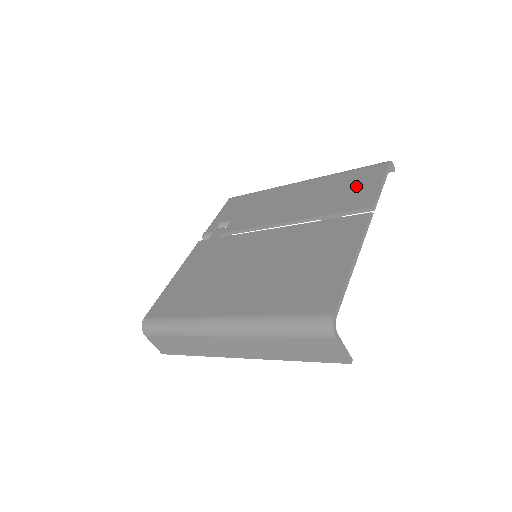
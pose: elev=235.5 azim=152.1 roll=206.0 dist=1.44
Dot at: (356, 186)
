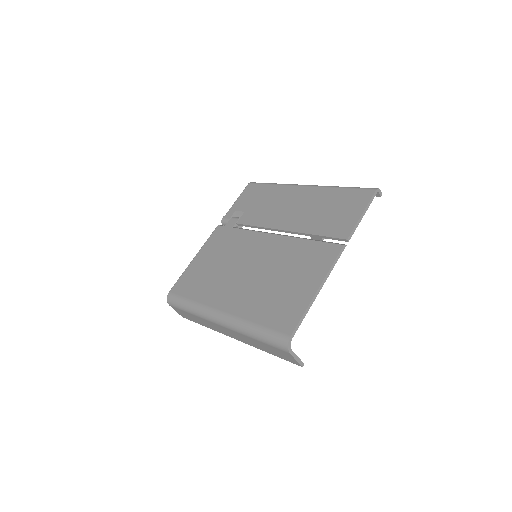
Dot at: (343, 210)
